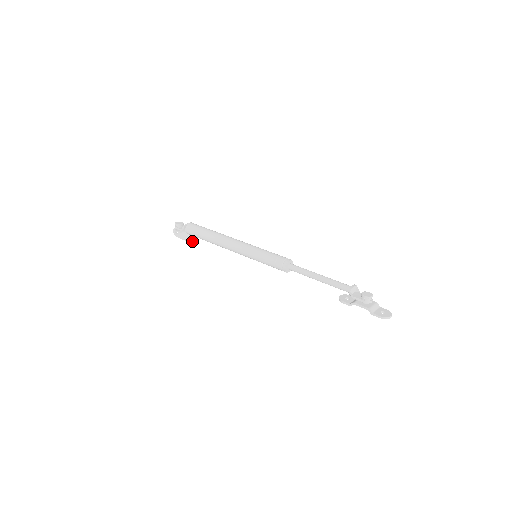
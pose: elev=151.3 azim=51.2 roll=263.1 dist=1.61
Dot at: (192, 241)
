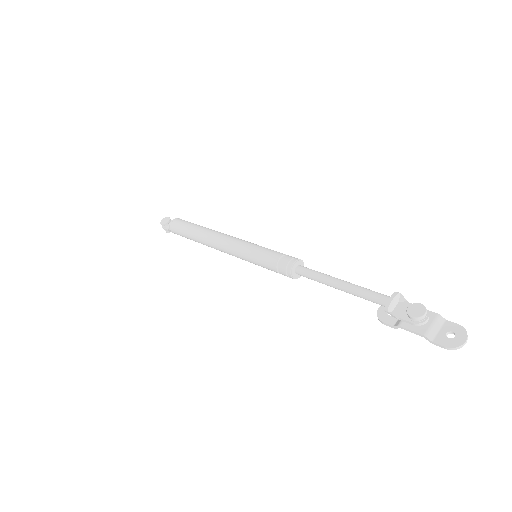
Dot at: occluded
